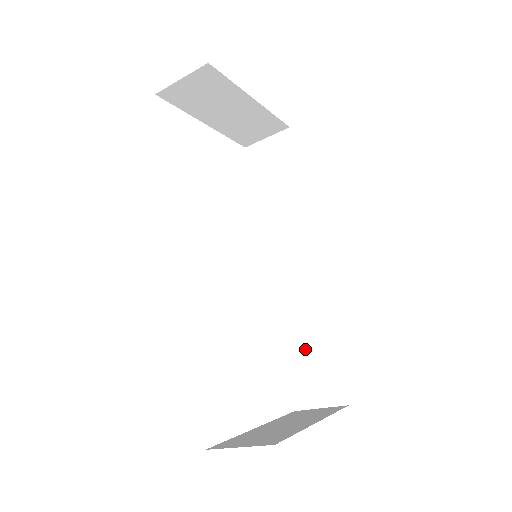
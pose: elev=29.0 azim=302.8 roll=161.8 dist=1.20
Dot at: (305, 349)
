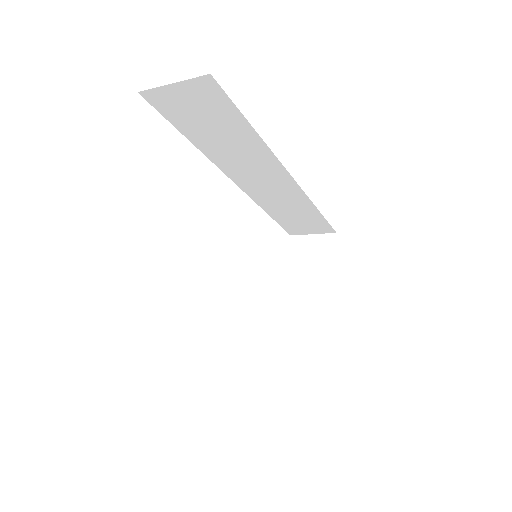
Dot at: (293, 217)
